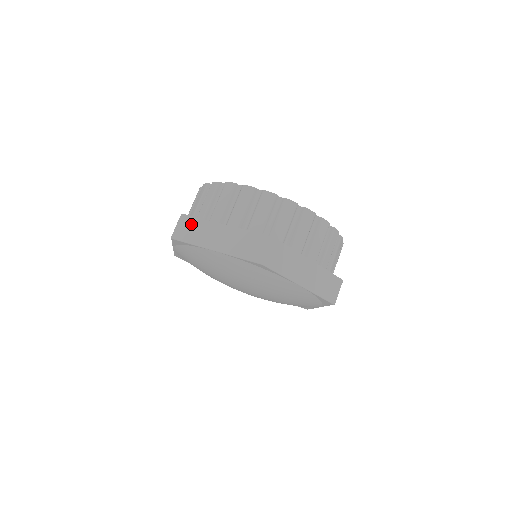
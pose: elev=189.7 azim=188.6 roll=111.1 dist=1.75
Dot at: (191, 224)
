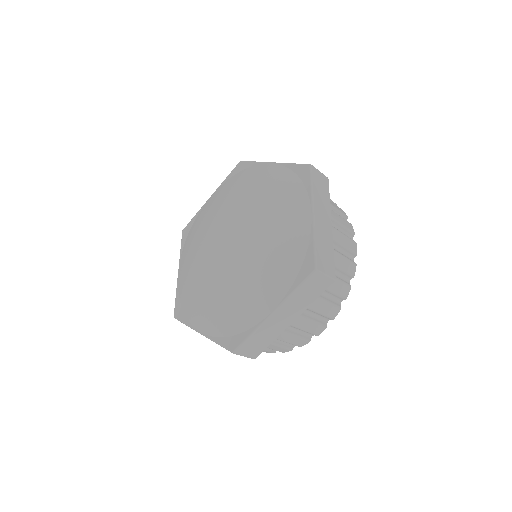
Dot at: occluded
